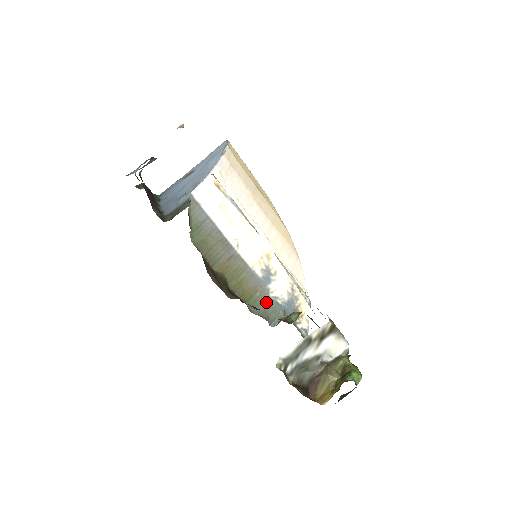
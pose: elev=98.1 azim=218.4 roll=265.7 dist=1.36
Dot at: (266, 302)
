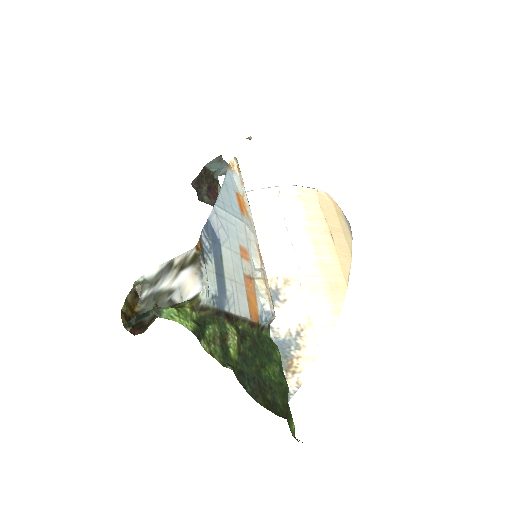
Dot at: occluded
